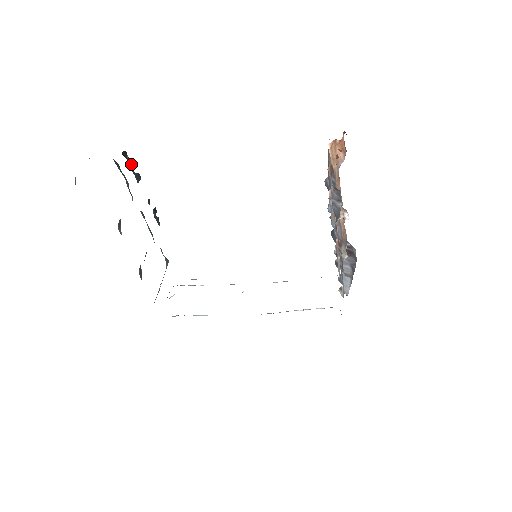
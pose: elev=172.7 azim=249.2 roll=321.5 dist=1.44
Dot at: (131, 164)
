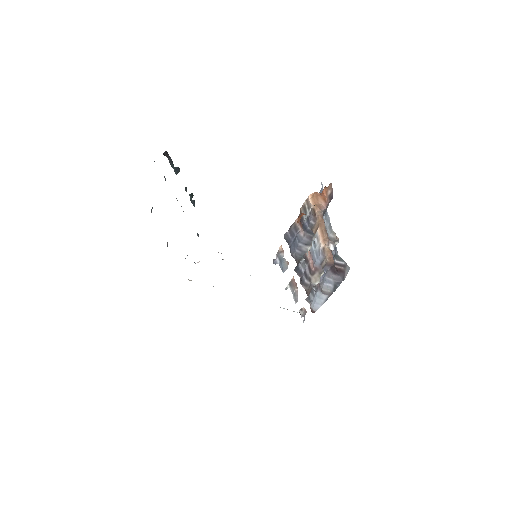
Dot at: (171, 161)
